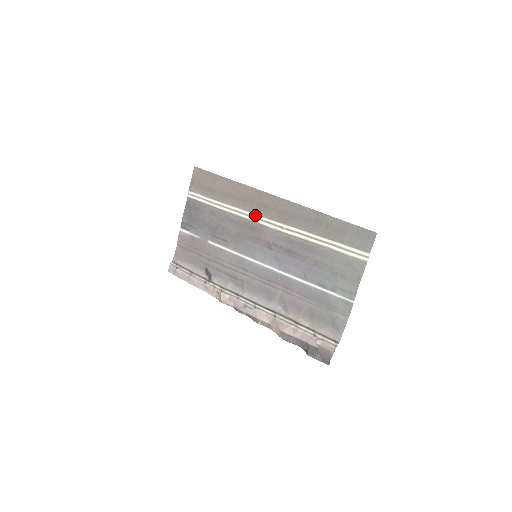
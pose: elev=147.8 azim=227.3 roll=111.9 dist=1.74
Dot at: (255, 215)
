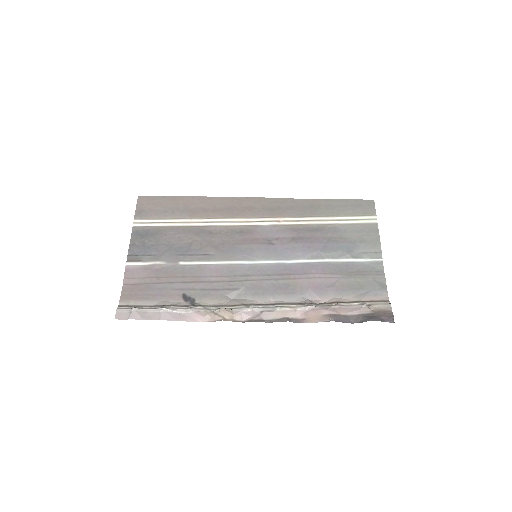
Dot at: (241, 219)
